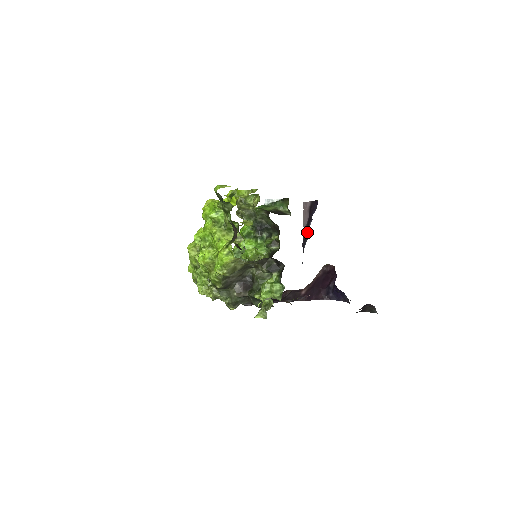
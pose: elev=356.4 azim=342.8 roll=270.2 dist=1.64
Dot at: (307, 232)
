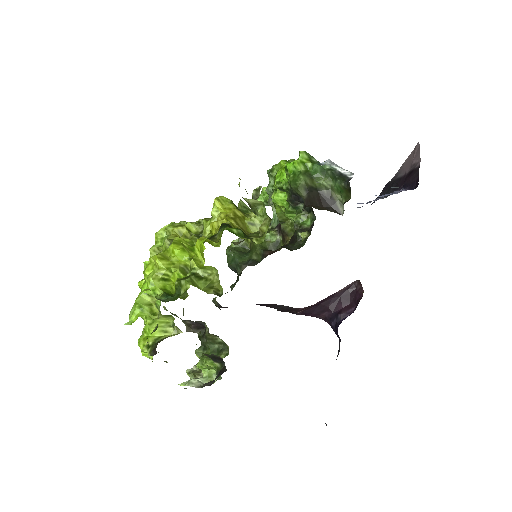
Dot at: (392, 189)
